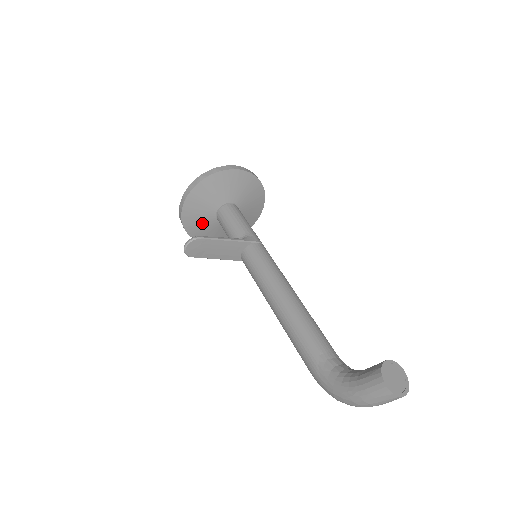
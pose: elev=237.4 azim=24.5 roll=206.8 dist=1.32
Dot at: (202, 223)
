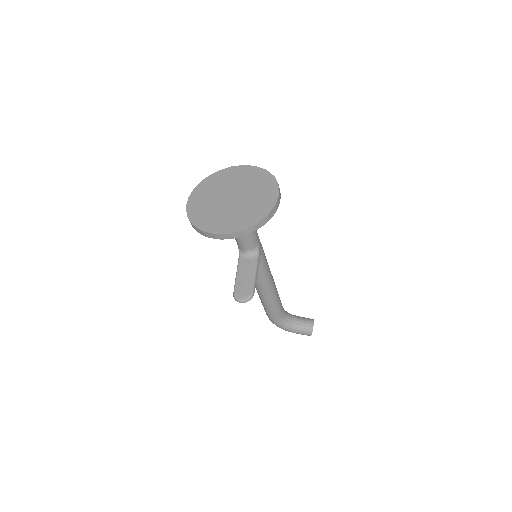
Dot at: occluded
